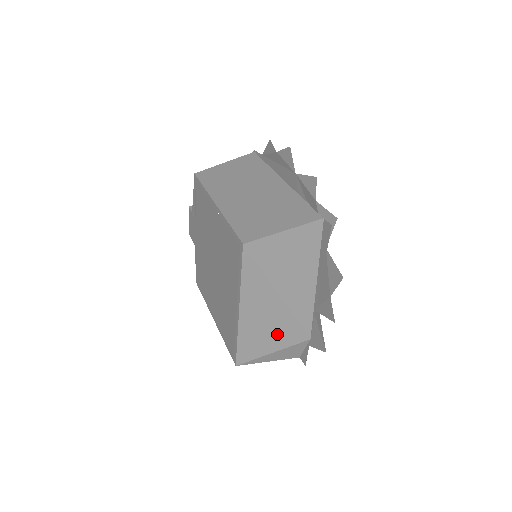
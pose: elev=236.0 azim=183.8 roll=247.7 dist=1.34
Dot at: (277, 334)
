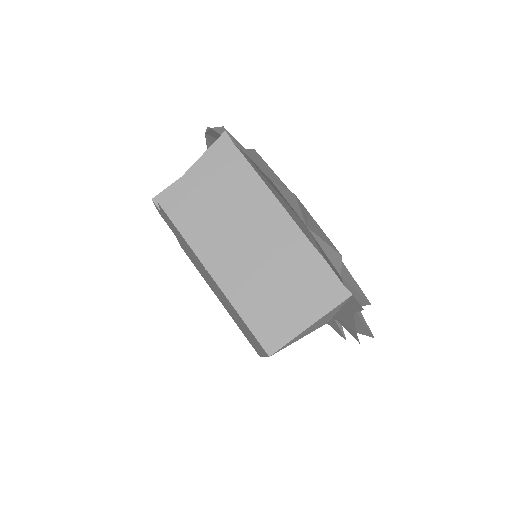
Dot at: occluded
